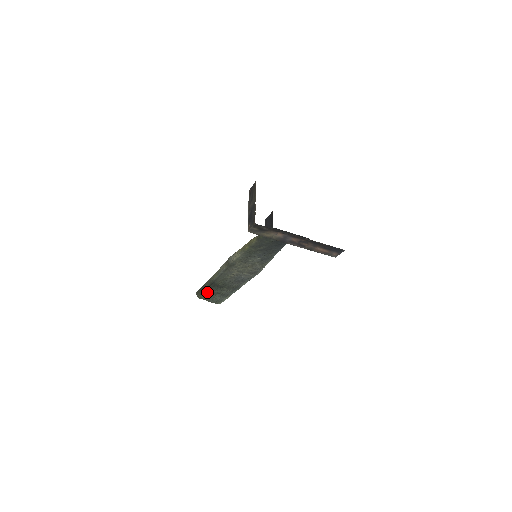
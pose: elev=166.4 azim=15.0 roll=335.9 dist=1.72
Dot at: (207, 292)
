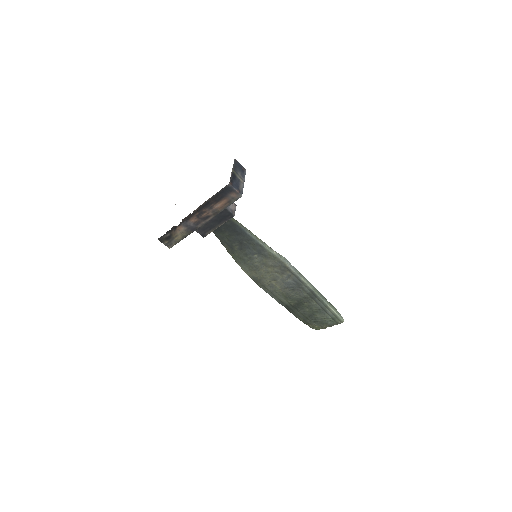
Dot at: (306, 319)
